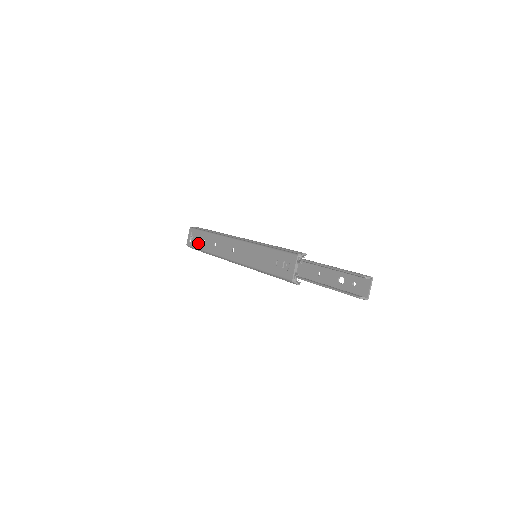
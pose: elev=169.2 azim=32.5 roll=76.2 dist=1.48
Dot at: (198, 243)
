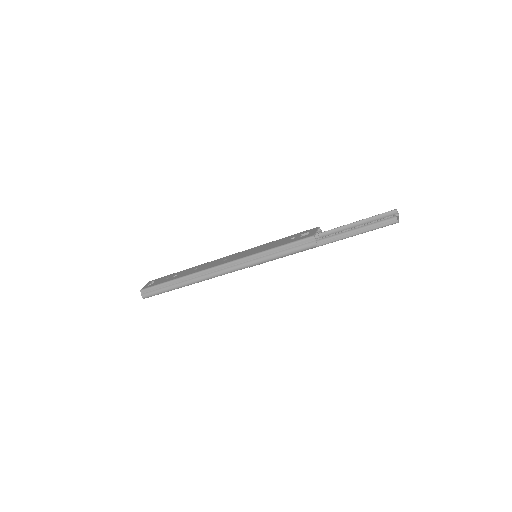
Dot at: (164, 280)
